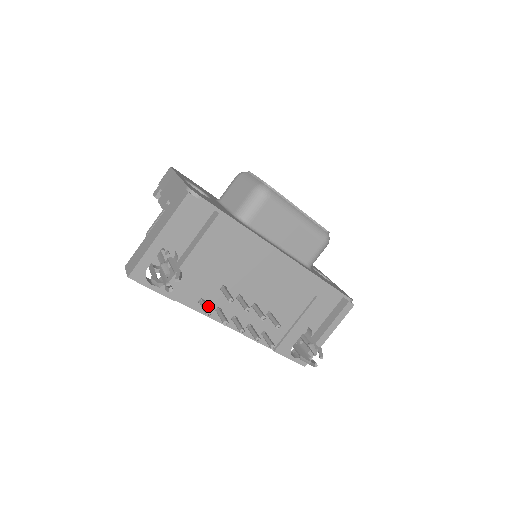
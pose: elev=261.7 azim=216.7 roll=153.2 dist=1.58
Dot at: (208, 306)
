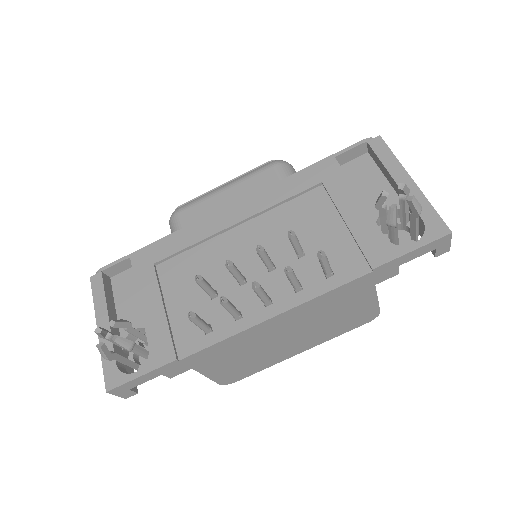
Dot at: (222, 326)
